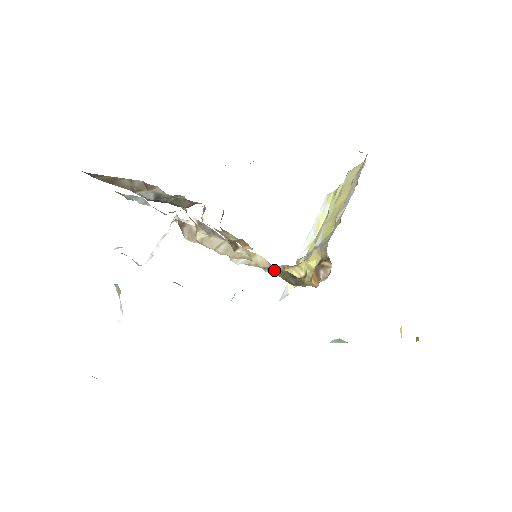
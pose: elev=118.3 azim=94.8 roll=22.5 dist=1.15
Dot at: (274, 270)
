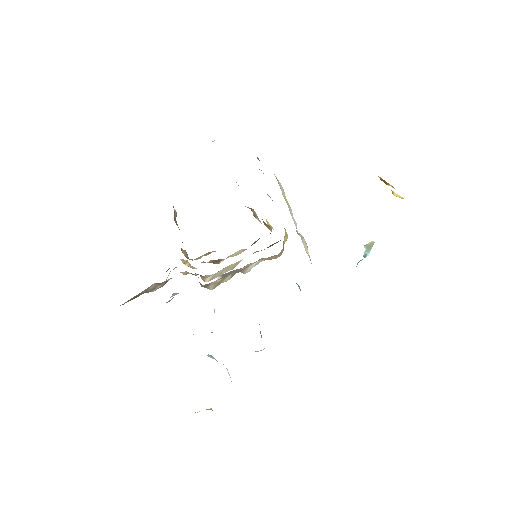
Dot at: occluded
